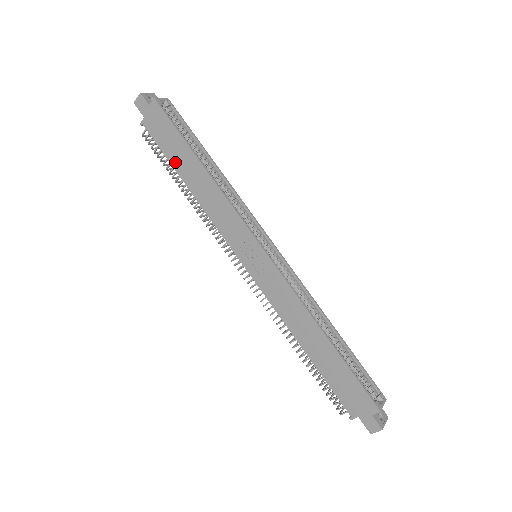
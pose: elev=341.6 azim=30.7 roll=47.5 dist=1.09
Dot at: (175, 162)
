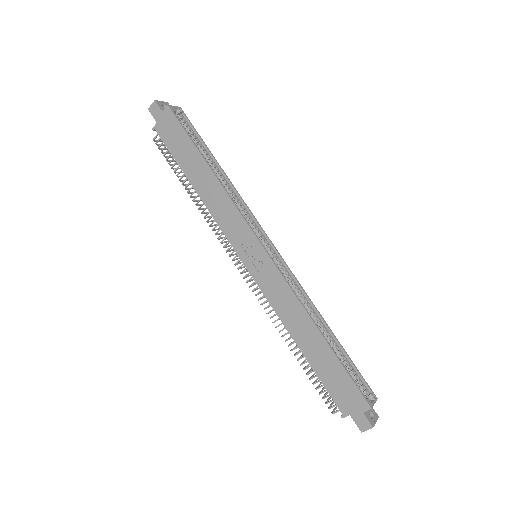
Dot at: (183, 165)
